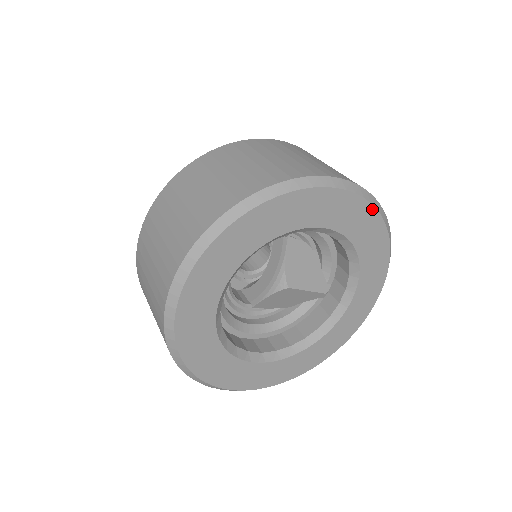
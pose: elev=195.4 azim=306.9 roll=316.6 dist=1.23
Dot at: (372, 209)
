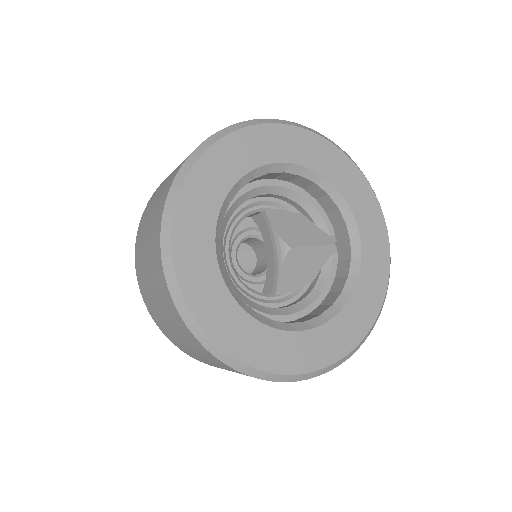
Dot at: (310, 134)
